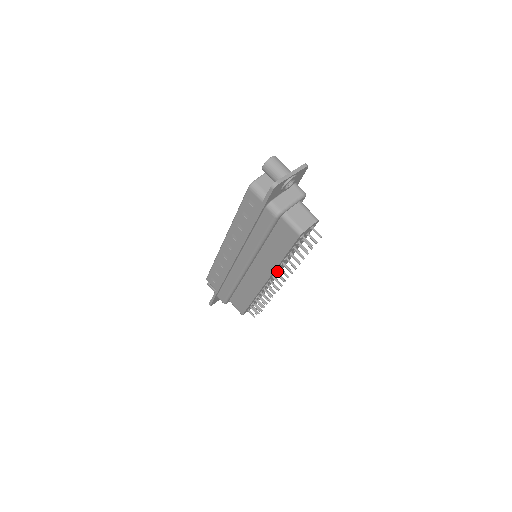
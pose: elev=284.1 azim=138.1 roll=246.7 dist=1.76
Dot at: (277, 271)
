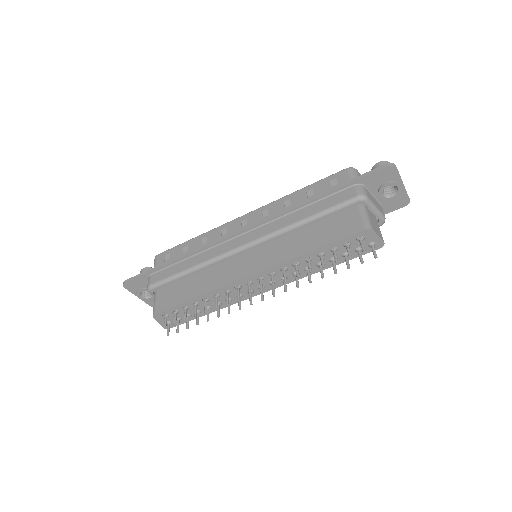
Dot at: (274, 274)
